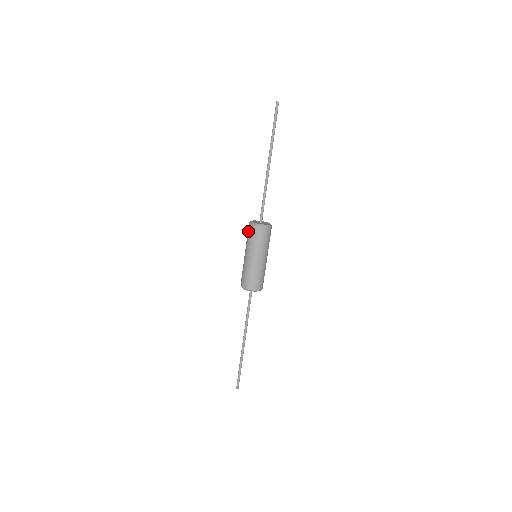
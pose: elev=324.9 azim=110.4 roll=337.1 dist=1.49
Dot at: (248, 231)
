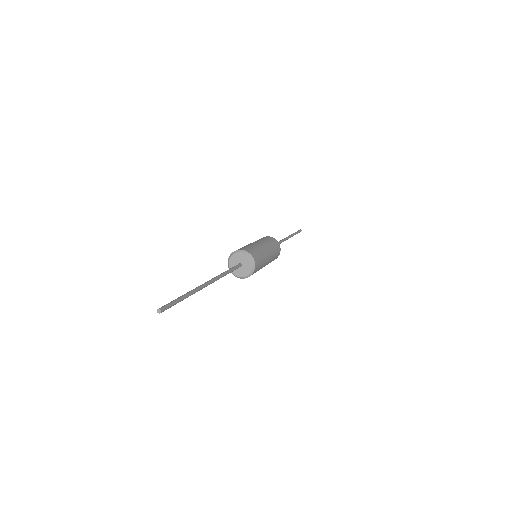
Dot at: occluded
